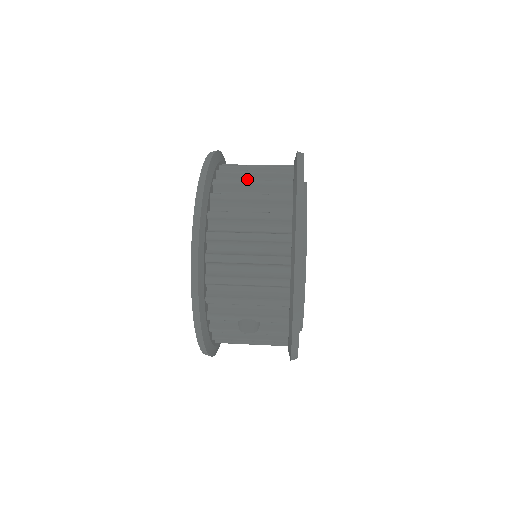
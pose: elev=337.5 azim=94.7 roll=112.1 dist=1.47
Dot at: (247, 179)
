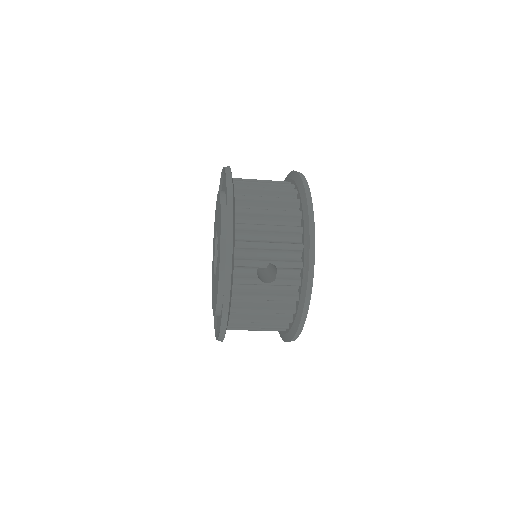
Dot at: occluded
